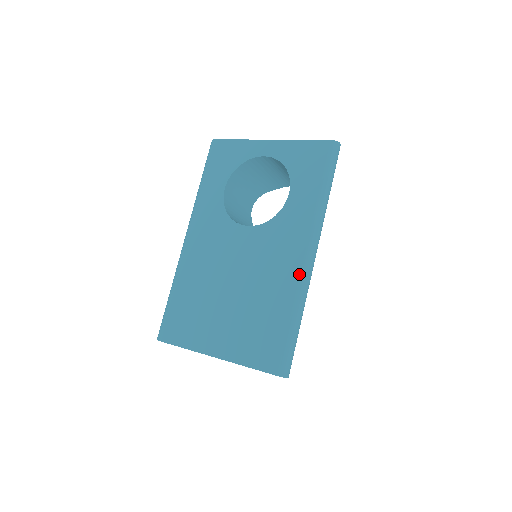
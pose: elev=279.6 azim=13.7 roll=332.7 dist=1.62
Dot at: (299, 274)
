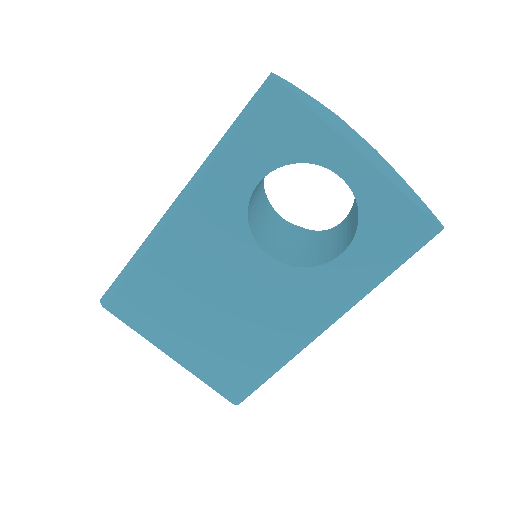
Dot at: (301, 342)
